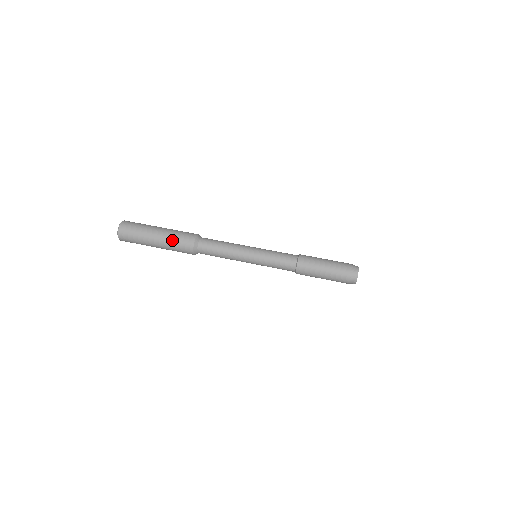
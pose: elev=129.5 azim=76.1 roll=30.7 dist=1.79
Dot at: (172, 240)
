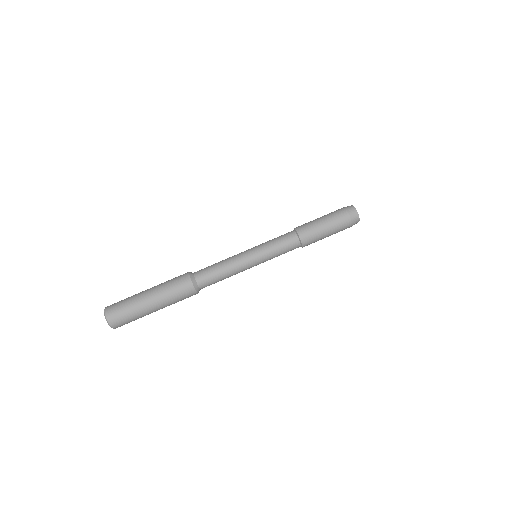
Dot at: (172, 300)
